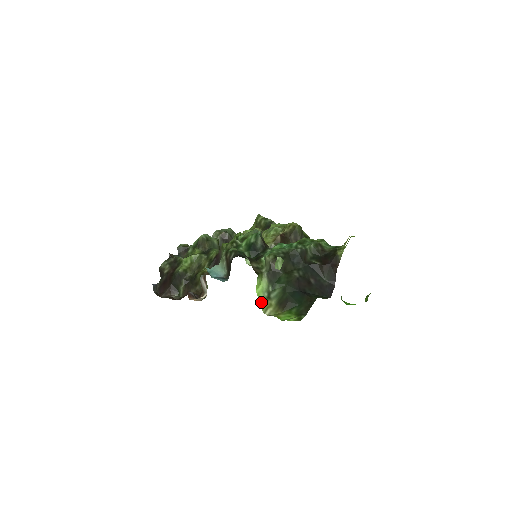
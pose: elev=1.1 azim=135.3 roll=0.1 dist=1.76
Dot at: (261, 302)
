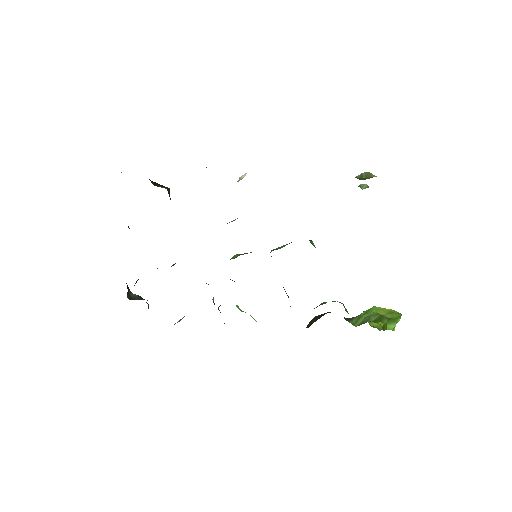
Dot at: occluded
